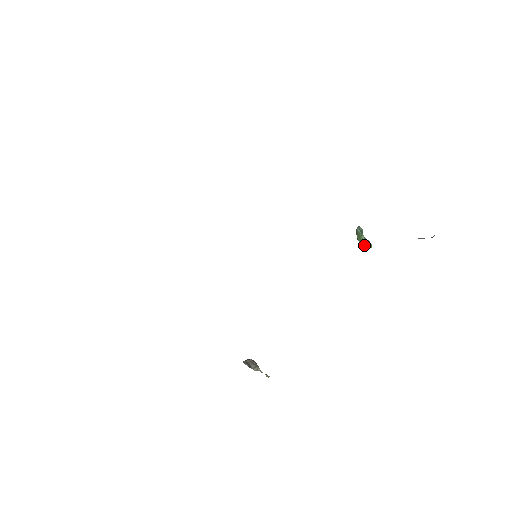
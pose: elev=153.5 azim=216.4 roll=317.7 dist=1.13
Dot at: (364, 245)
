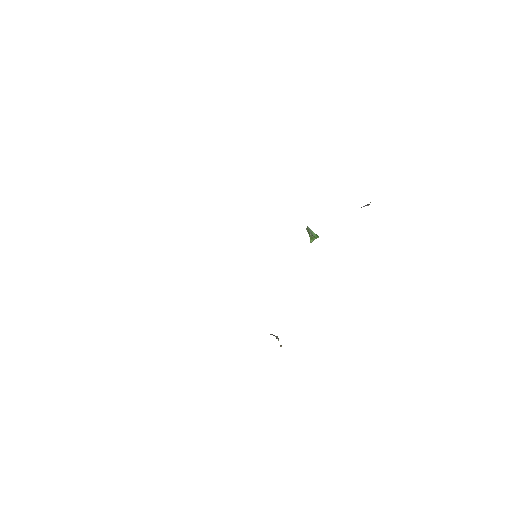
Dot at: (313, 238)
